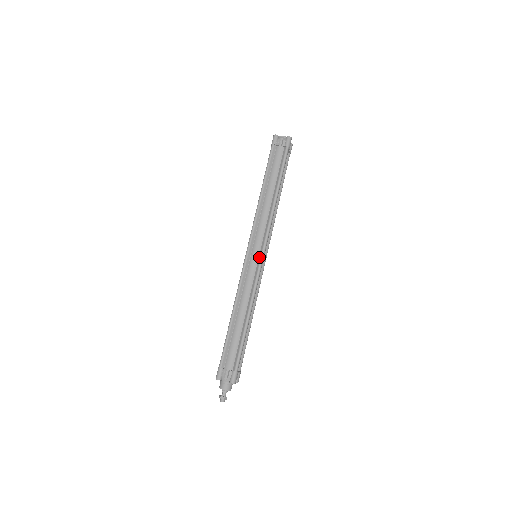
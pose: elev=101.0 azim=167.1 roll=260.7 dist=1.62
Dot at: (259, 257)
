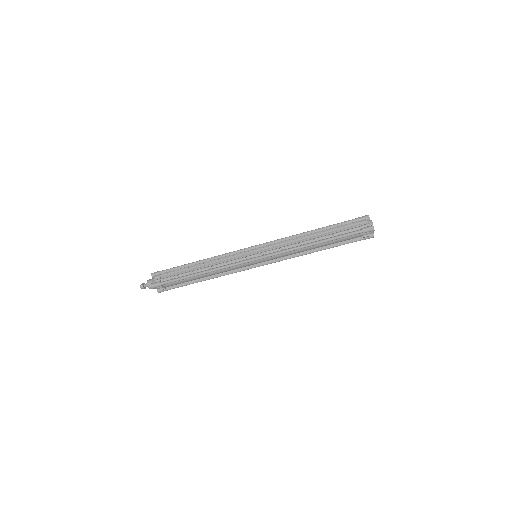
Dot at: (256, 265)
